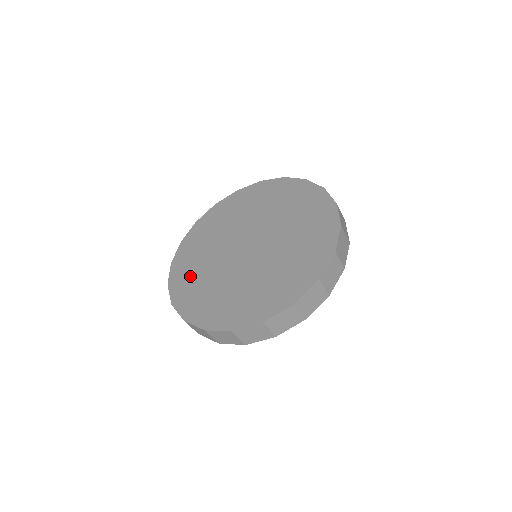
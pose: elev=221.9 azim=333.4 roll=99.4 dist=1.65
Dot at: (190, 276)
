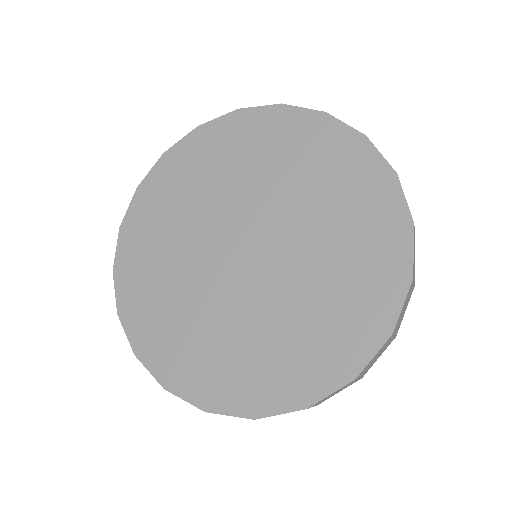
Dot at: (151, 238)
